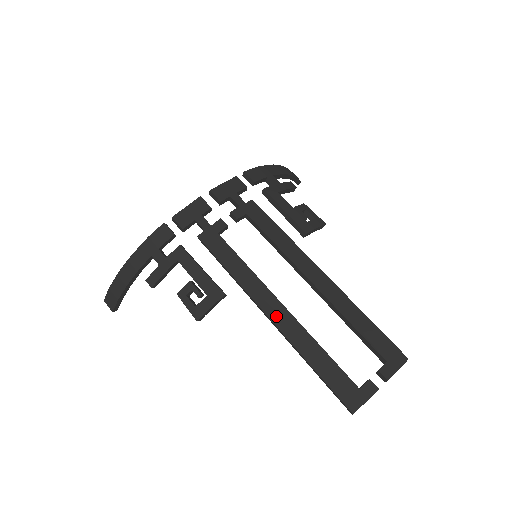
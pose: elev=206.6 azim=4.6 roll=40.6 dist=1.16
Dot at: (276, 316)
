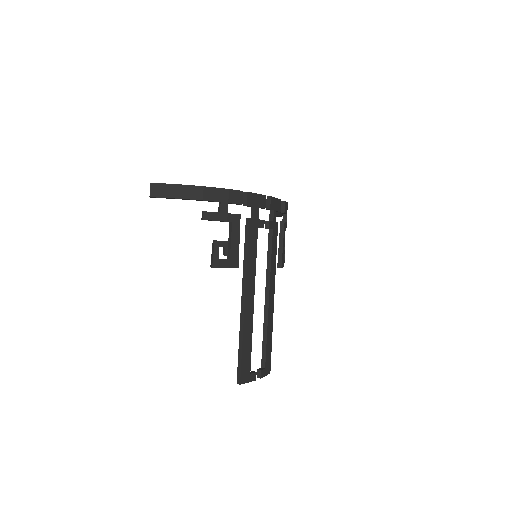
Dot at: (248, 303)
